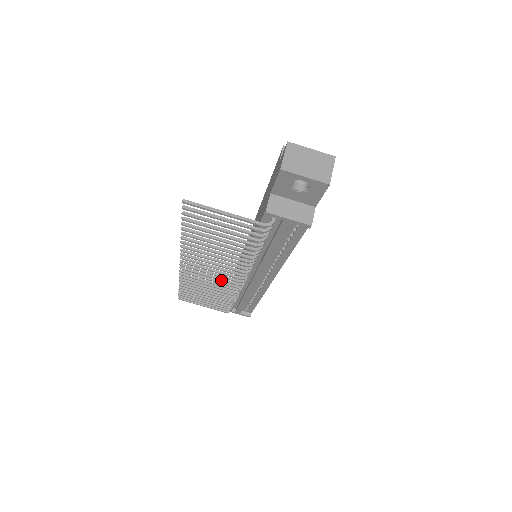
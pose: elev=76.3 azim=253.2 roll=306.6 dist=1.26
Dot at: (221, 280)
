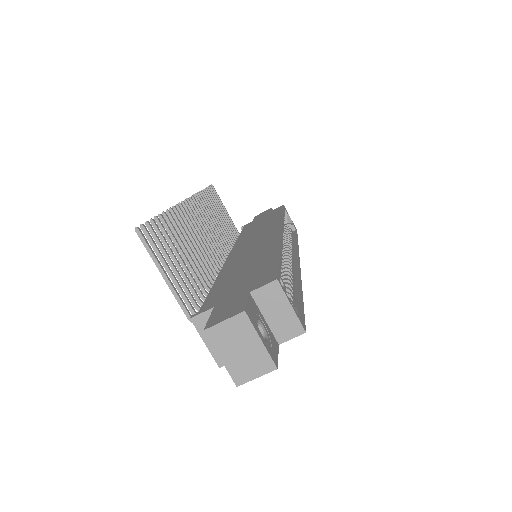
Dot at: (213, 241)
